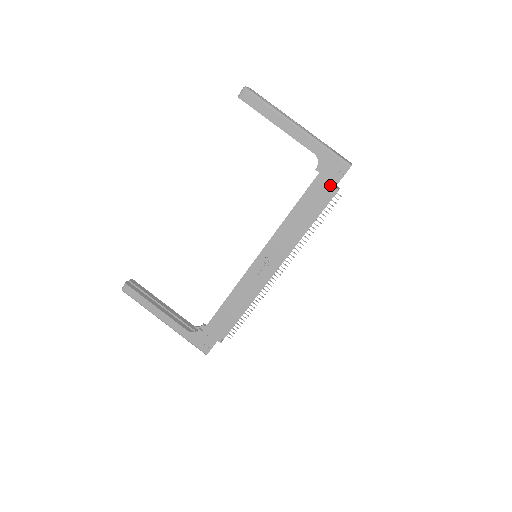
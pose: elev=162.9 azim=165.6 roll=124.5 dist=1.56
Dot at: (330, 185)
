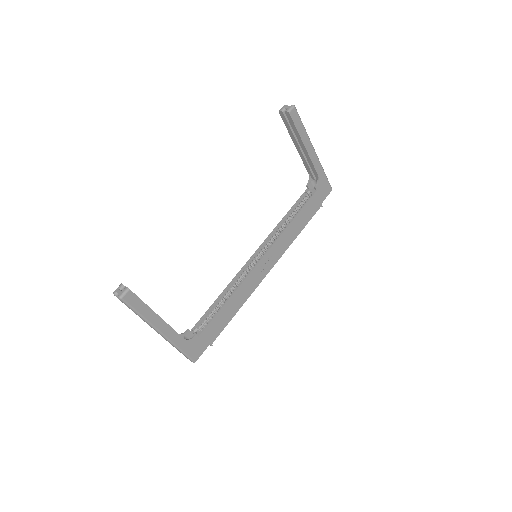
Dot at: (320, 201)
